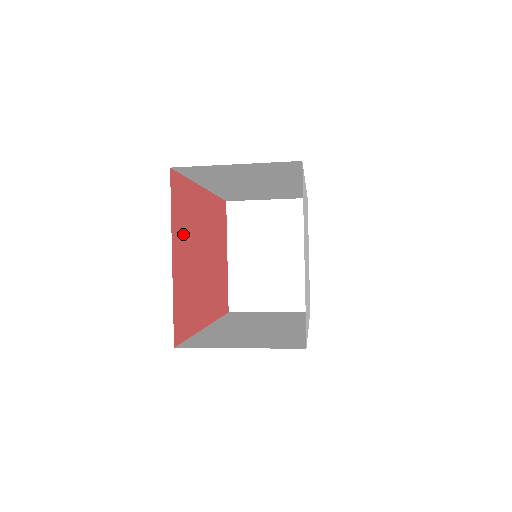
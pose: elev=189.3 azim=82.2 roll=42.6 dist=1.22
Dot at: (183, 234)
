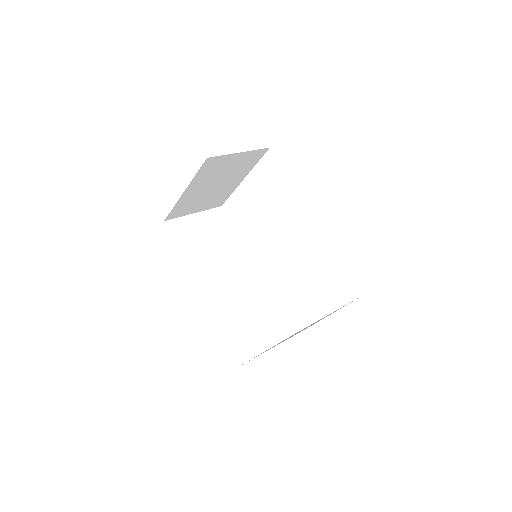
Dot at: occluded
